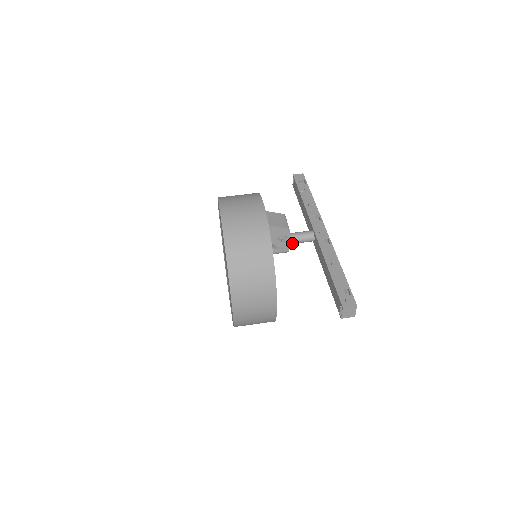
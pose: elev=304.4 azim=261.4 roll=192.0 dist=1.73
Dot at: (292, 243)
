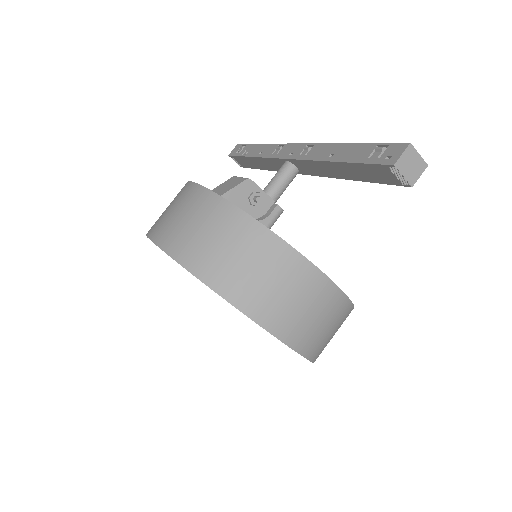
Dot at: (276, 197)
